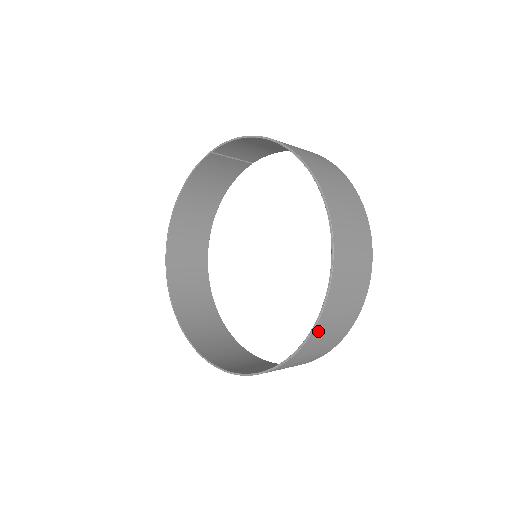
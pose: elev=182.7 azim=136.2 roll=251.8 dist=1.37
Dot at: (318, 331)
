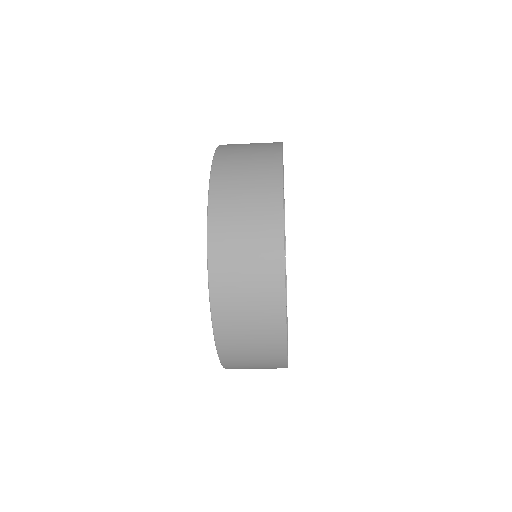
Dot at: (220, 175)
